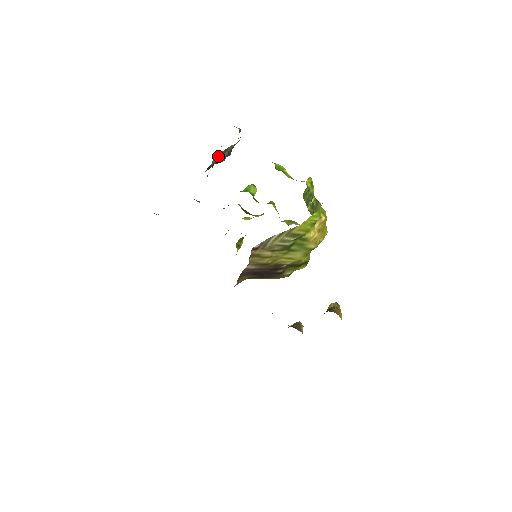
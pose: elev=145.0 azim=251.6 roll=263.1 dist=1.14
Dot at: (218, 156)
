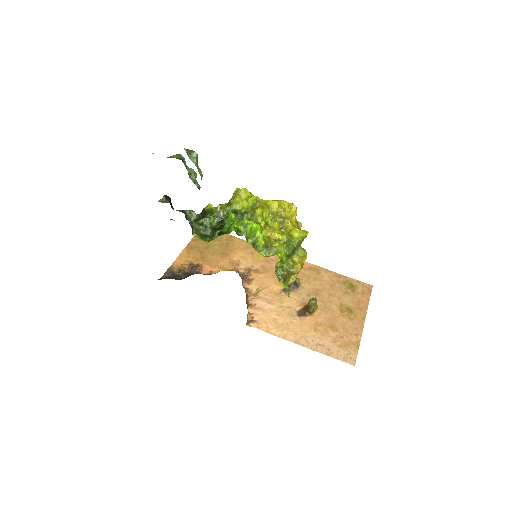
Dot at: occluded
